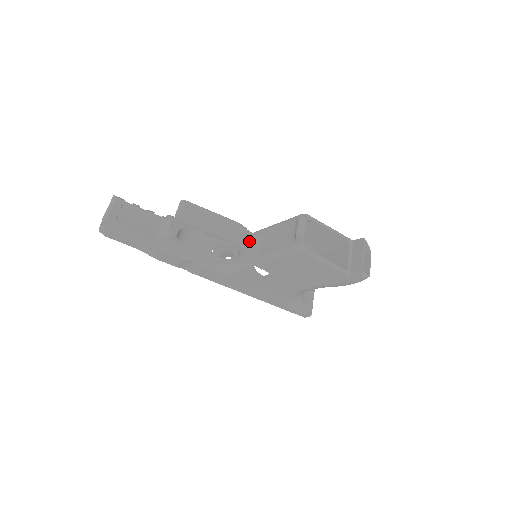
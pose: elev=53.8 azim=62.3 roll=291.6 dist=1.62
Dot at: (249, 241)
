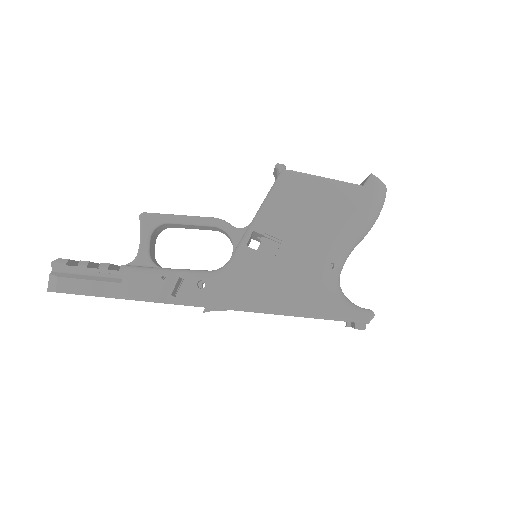
Dot at: occluded
